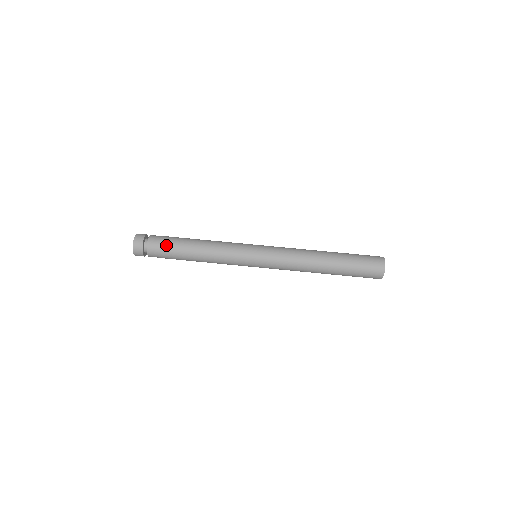
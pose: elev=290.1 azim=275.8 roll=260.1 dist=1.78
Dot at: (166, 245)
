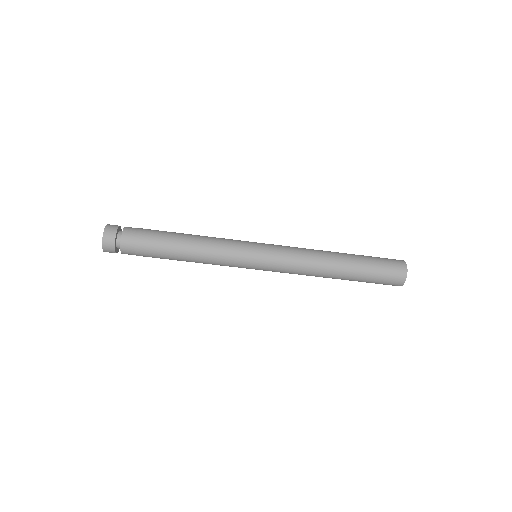
Dot at: (145, 254)
